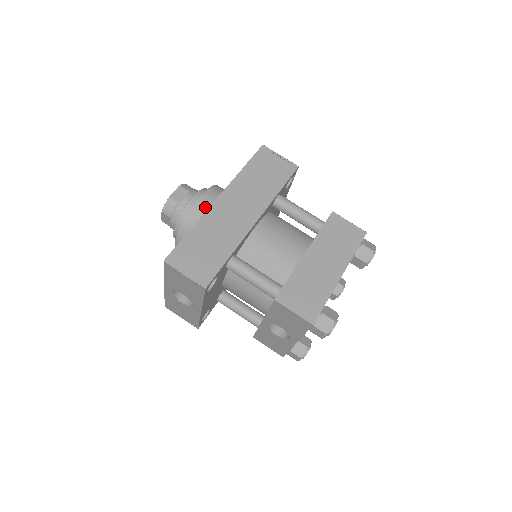
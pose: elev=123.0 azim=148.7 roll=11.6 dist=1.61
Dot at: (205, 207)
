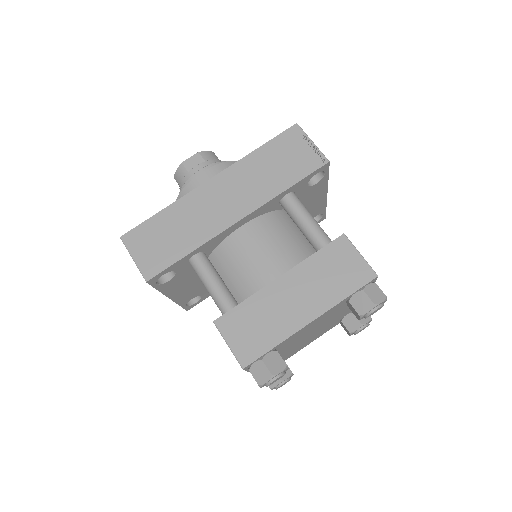
Dot at: occluded
